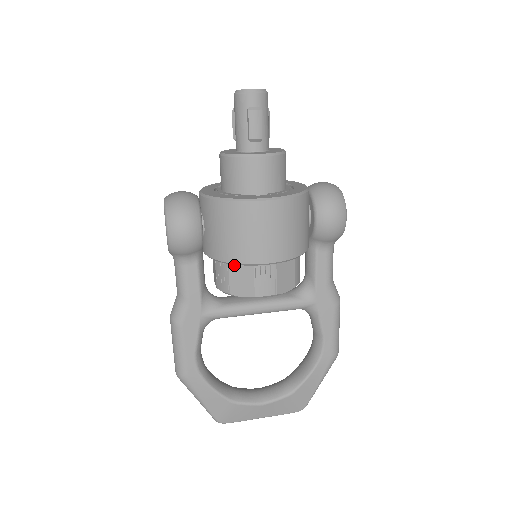
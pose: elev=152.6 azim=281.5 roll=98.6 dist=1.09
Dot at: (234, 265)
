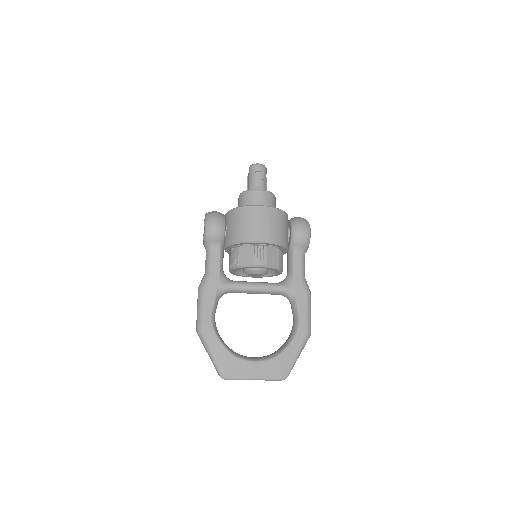
Dot at: (242, 247)
